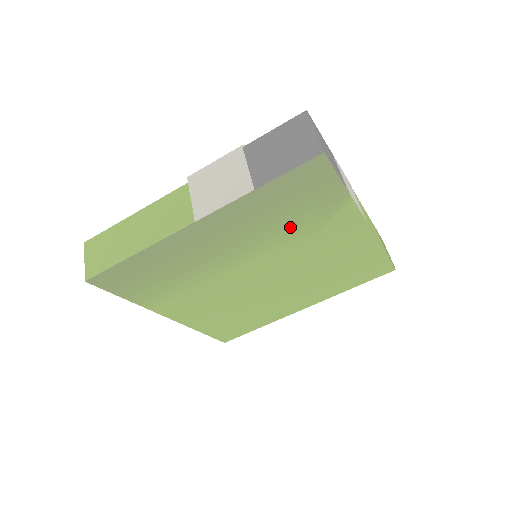
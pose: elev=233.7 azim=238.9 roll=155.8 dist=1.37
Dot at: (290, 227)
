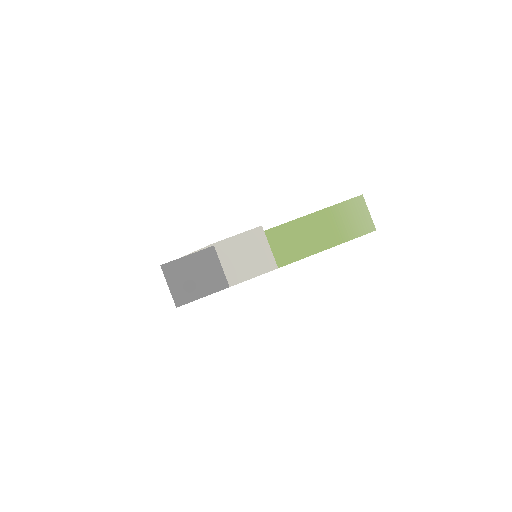
Dot at: occluded
